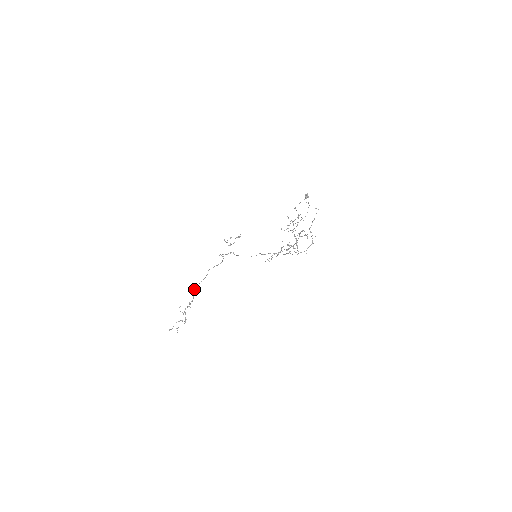
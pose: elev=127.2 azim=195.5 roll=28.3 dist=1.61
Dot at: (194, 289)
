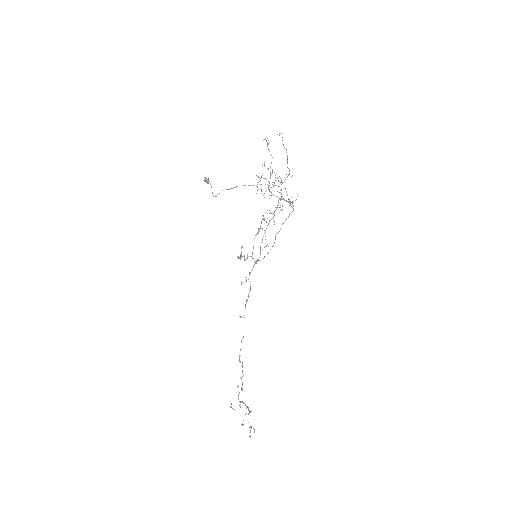
Dot at: (239, 360)
